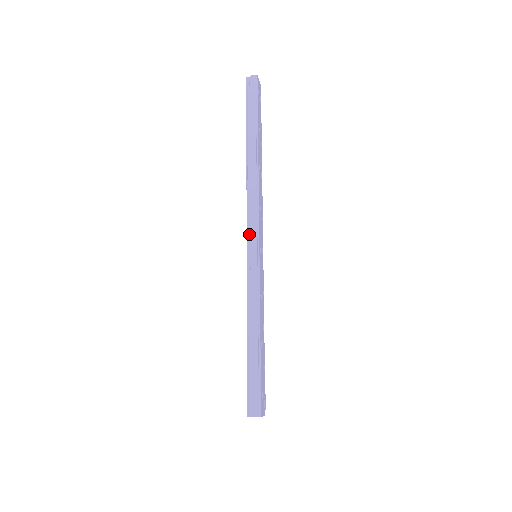
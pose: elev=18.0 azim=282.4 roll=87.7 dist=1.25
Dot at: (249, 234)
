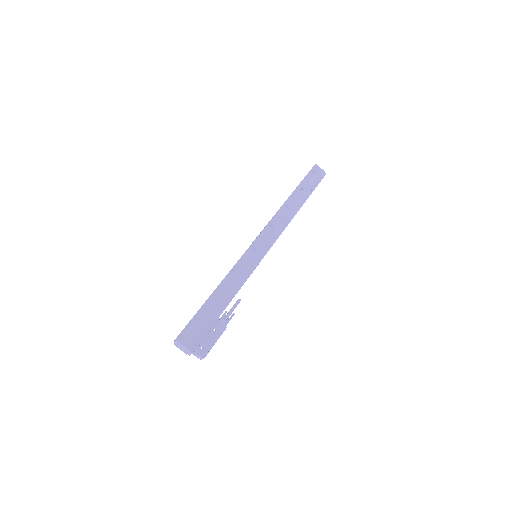
Dot at: occluded
